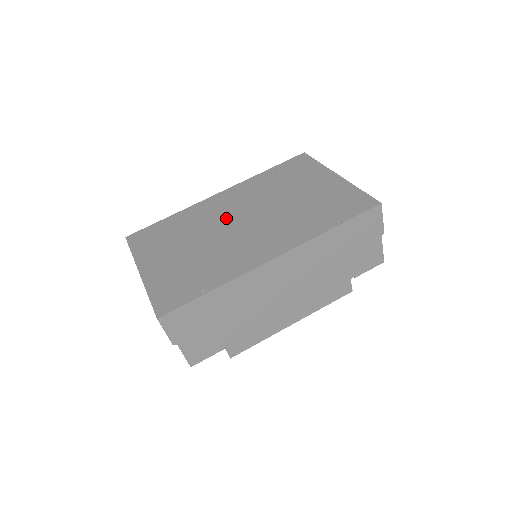
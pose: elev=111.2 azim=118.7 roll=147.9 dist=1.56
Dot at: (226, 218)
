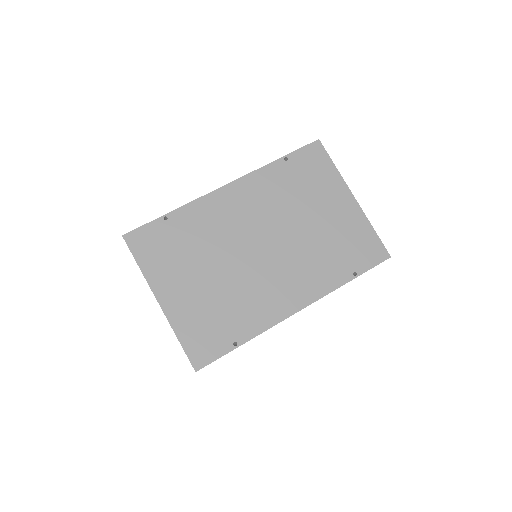
Dot at: (243, 236)
